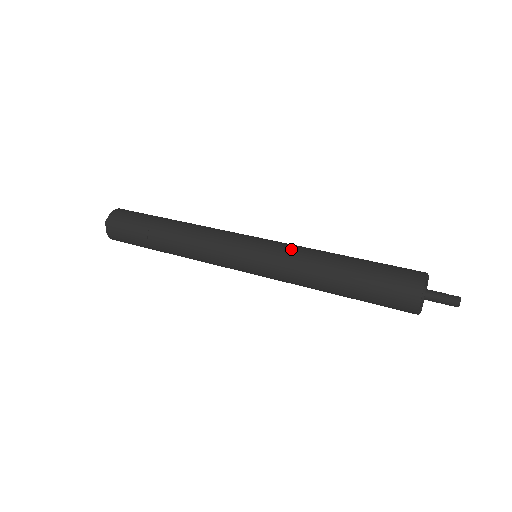
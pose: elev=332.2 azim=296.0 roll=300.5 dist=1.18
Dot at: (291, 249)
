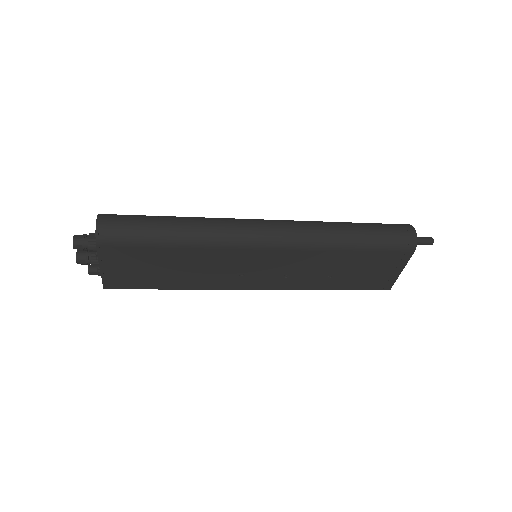
Dot at: (308, 221)
